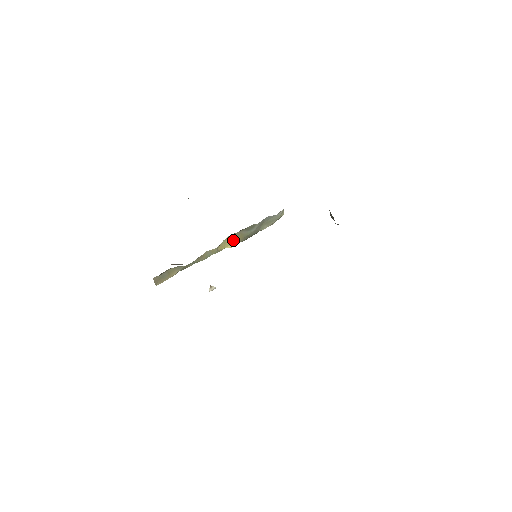
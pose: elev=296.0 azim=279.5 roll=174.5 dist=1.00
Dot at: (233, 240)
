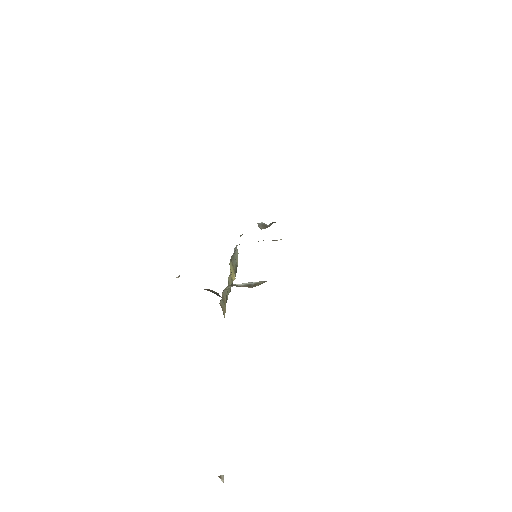
Dot at: (232, 271)
